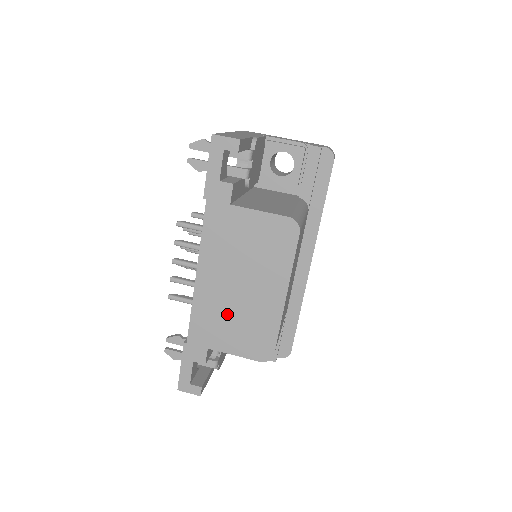
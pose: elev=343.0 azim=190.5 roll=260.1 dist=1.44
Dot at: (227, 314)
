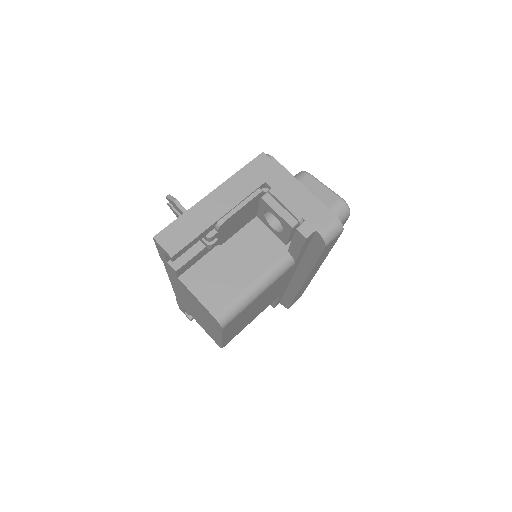
Dot at: (193, 312)
